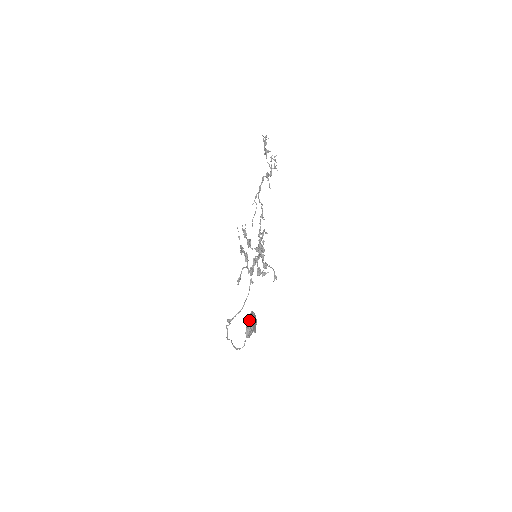
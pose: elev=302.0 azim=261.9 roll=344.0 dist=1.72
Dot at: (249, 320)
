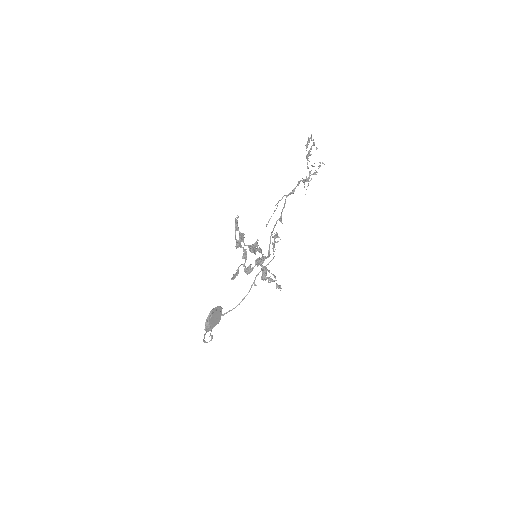
Dot at: (211, 313)
